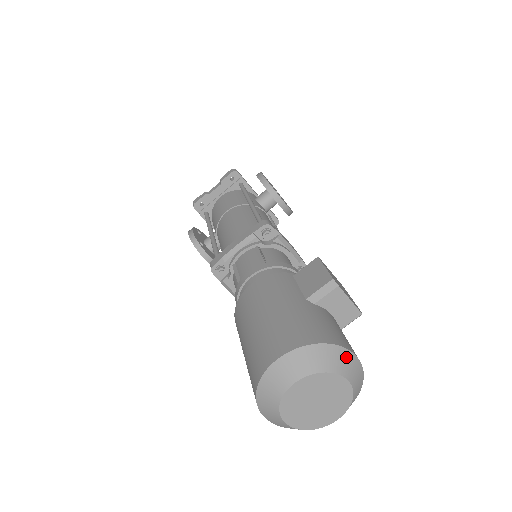
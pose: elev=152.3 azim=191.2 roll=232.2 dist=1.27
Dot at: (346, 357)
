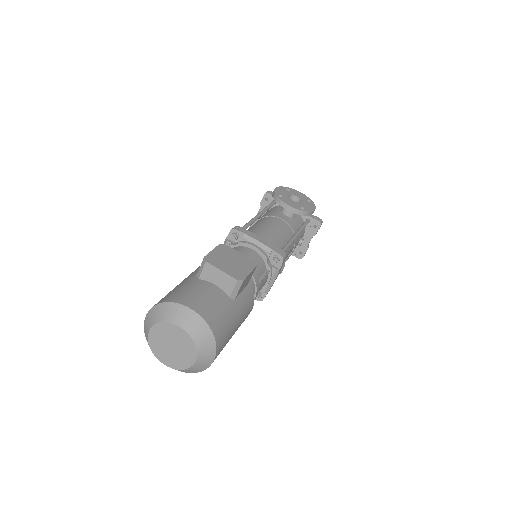
Dot at: (180, 310)
